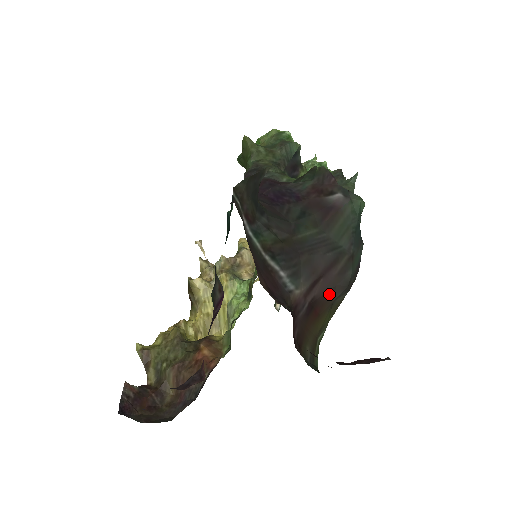
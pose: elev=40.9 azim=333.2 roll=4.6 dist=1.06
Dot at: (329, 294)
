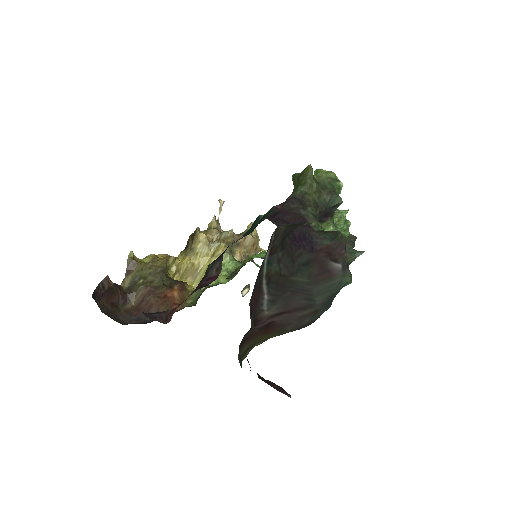
Dot at: (285, 325)
